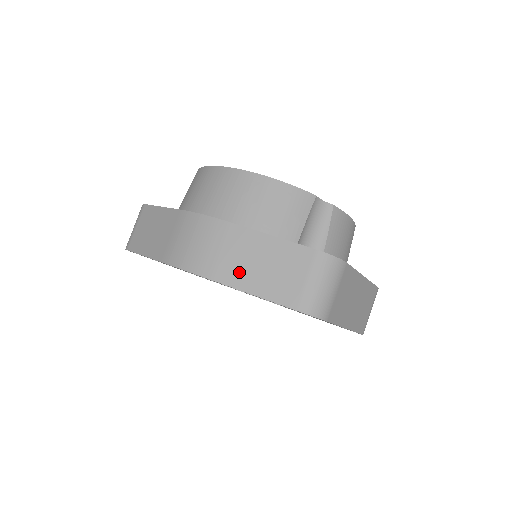
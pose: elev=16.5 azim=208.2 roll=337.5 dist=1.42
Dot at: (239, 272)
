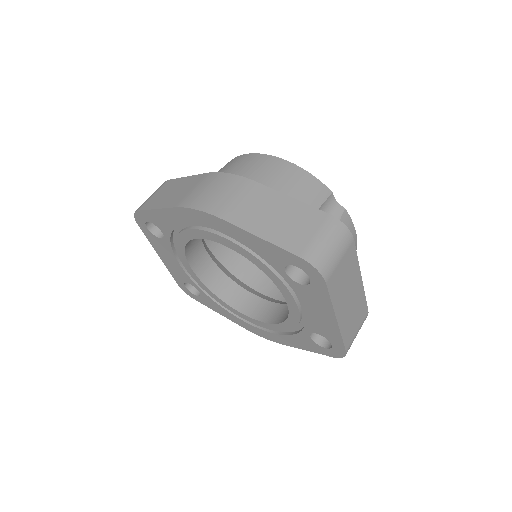
Dot at: (252, 218)
